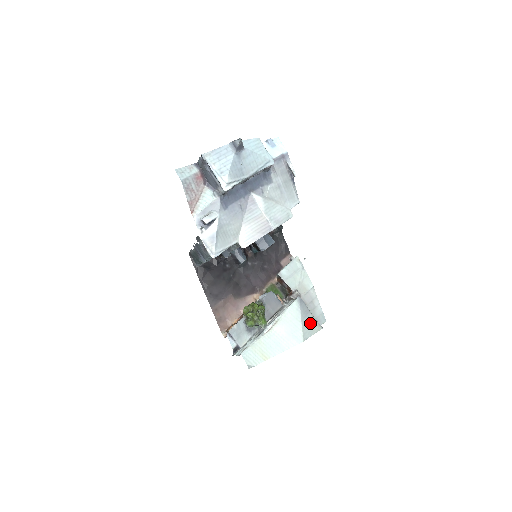
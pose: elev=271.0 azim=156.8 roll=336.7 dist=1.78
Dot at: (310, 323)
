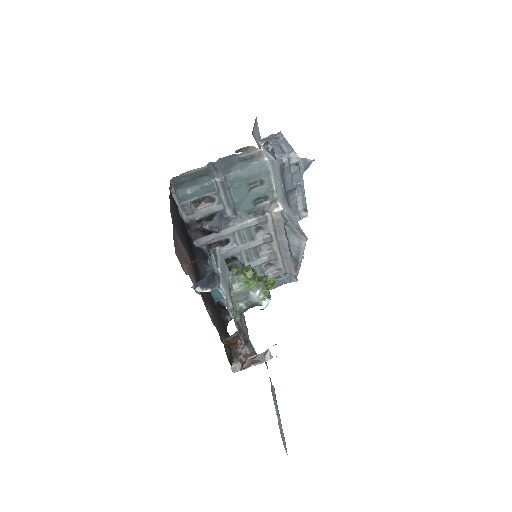
Dot at: occluded
